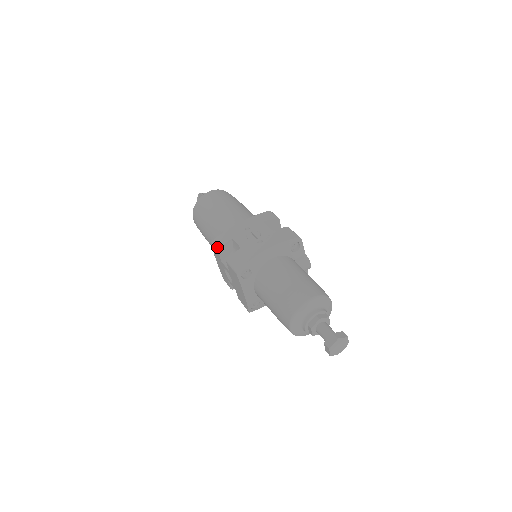
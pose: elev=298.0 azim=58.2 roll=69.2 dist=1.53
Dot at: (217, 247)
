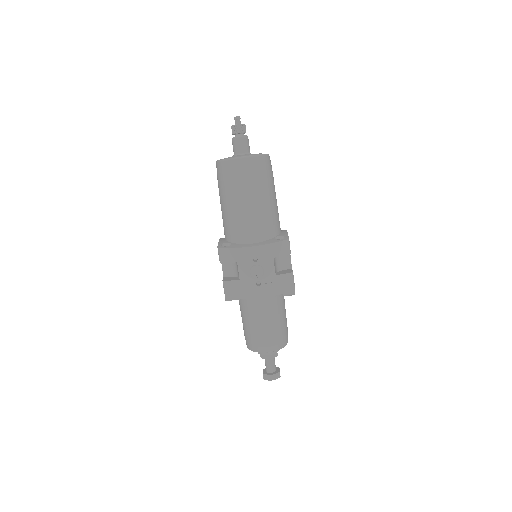
Dot at: (221, 260)
